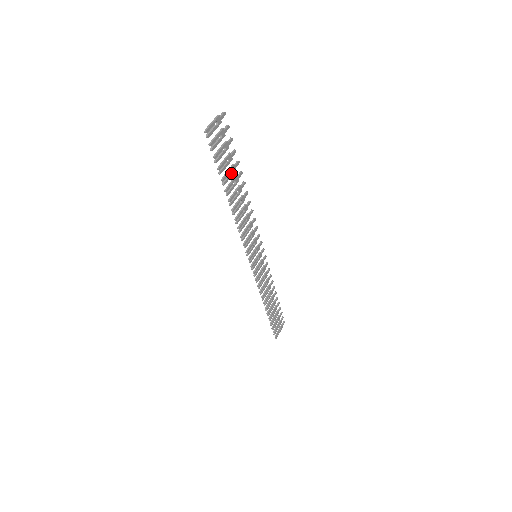
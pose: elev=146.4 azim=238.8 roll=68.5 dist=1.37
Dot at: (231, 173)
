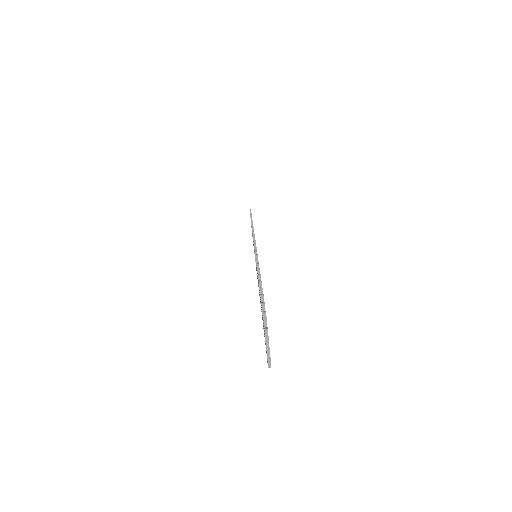
Dot at: occluded
